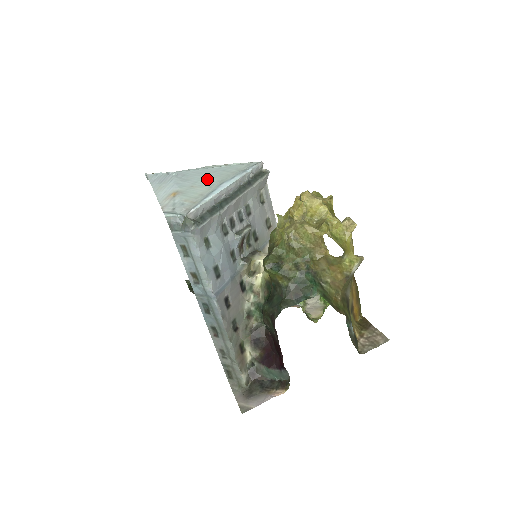
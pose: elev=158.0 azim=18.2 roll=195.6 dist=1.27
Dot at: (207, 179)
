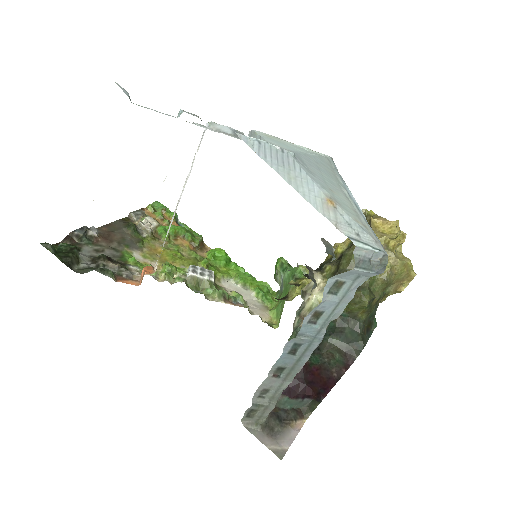
Dot at: (328, 178)
